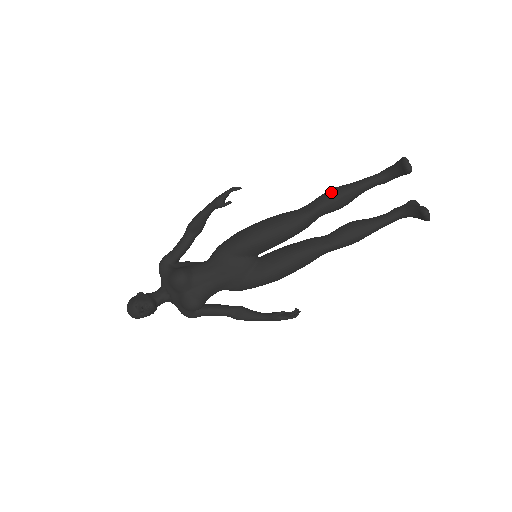
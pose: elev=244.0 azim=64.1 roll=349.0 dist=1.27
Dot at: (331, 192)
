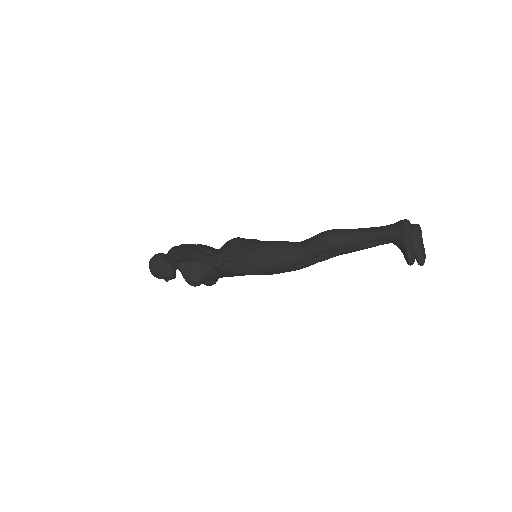
Dot at: (328, 246)
